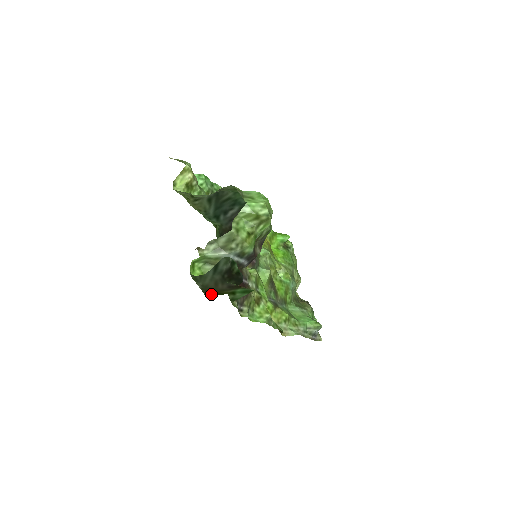
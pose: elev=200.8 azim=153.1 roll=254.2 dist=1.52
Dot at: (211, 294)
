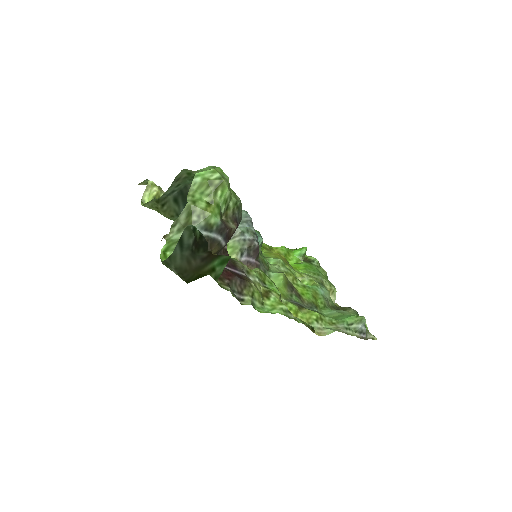
Dot at: (191, 278)
